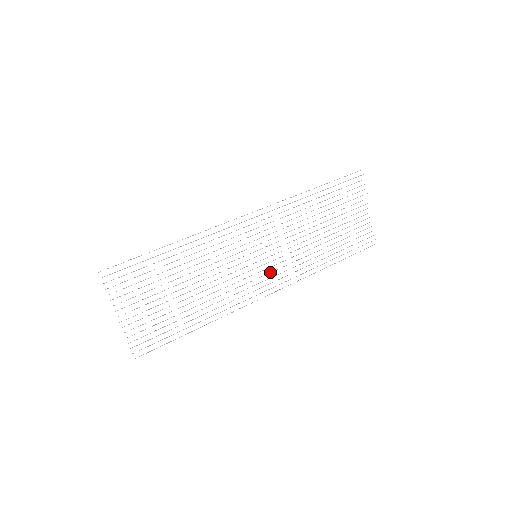
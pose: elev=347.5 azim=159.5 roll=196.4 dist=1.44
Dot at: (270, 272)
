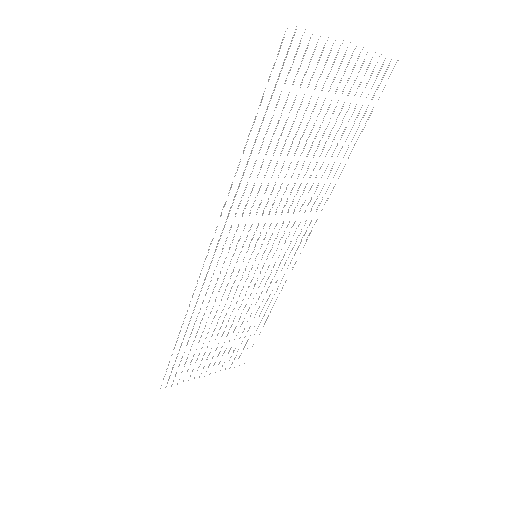
Dot at: occluded
